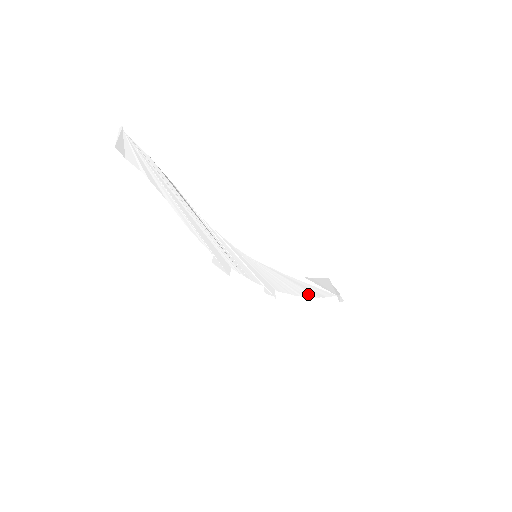
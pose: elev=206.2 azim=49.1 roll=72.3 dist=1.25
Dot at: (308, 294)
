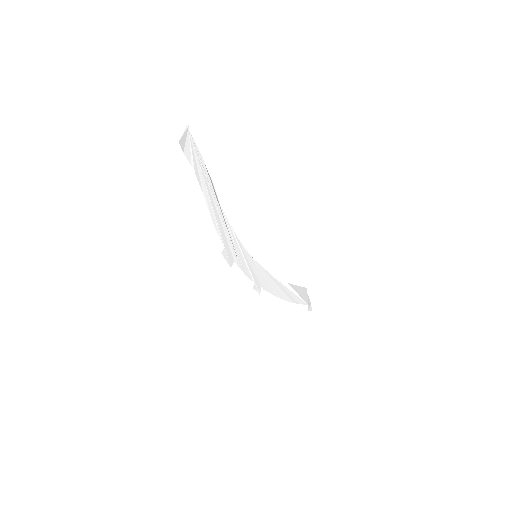
Dot at: (286, 298)
